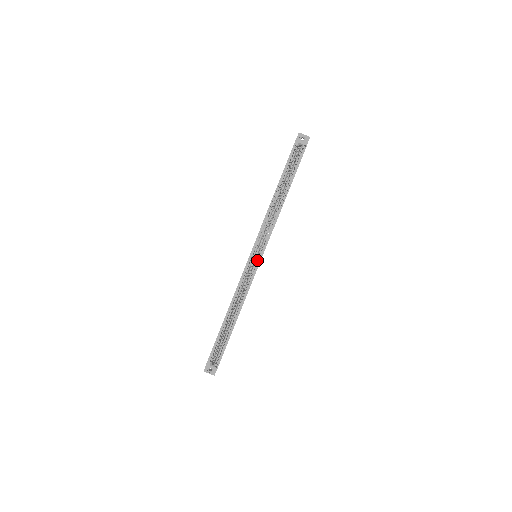
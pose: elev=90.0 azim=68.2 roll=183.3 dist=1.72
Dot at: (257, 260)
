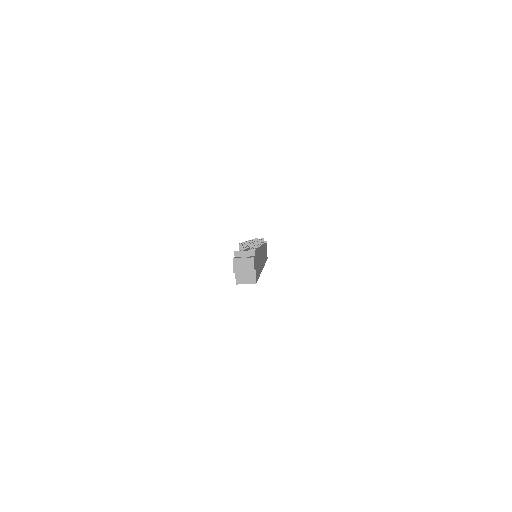
Dot at: occluded
